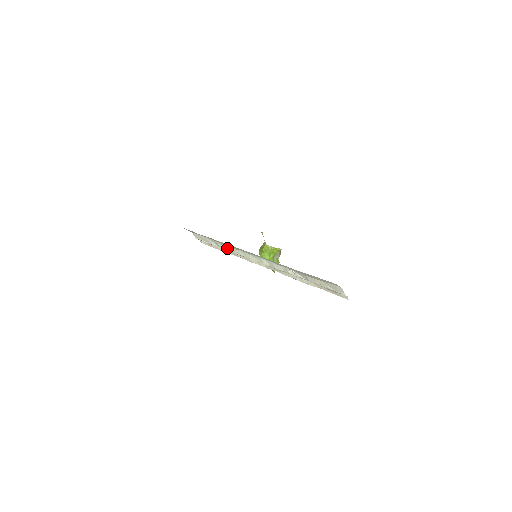
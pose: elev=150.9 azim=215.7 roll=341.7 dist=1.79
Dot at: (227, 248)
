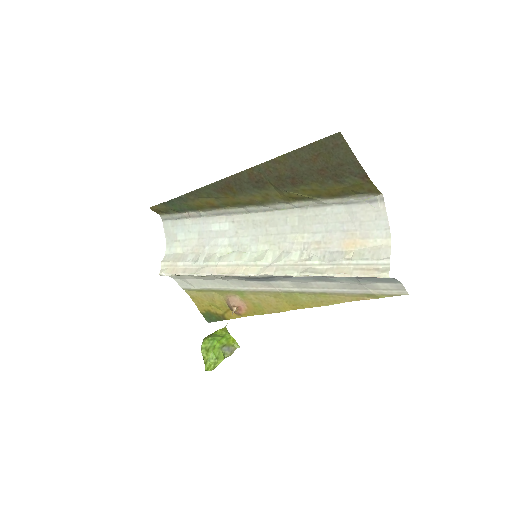
Dot at: (212, 257)
